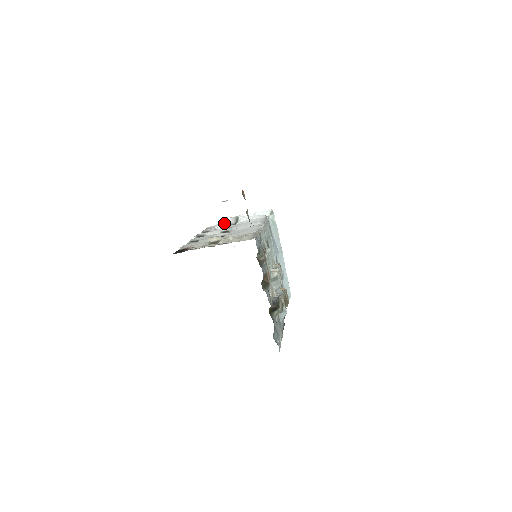
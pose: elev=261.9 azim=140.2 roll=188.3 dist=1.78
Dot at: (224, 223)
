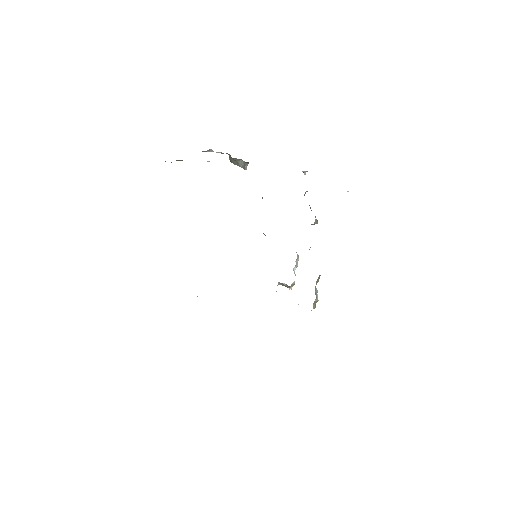
Dot at: occluded
